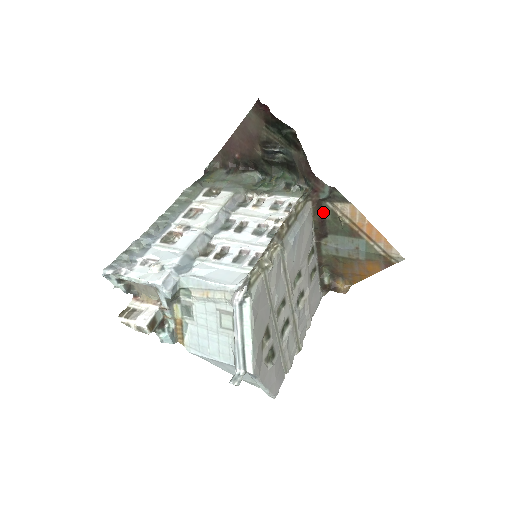
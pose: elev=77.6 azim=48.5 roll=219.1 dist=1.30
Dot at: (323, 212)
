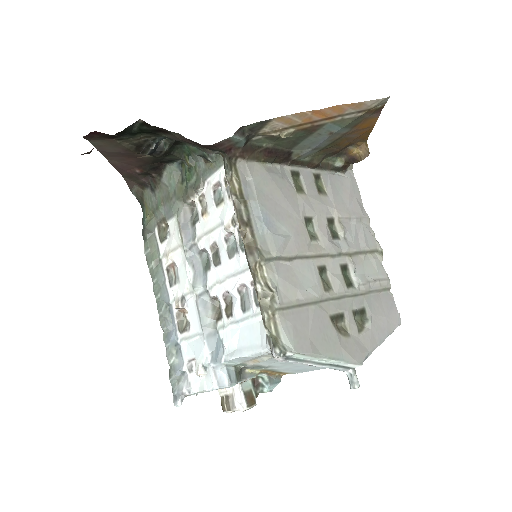
Dot at: (261, 147)
